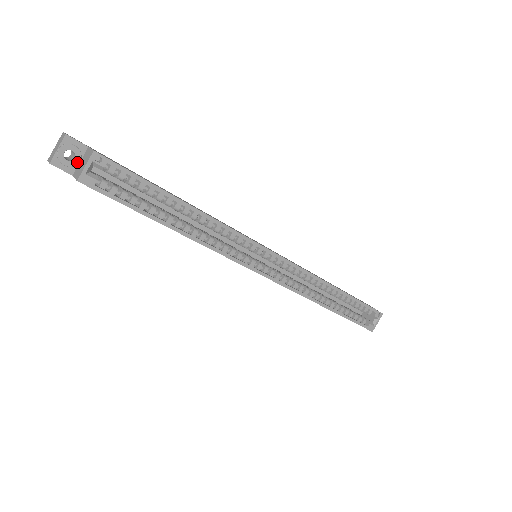
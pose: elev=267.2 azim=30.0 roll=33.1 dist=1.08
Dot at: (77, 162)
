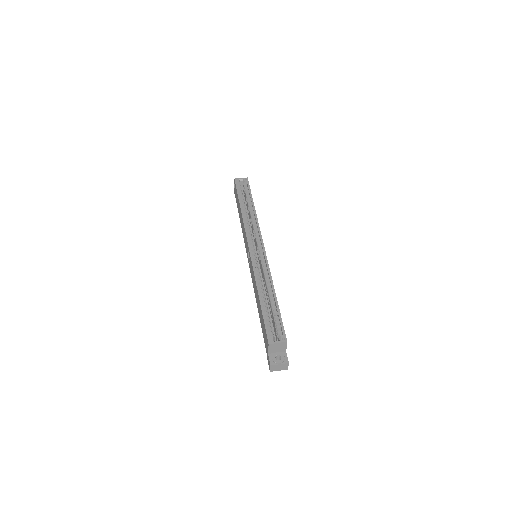
Dot at: occluded
